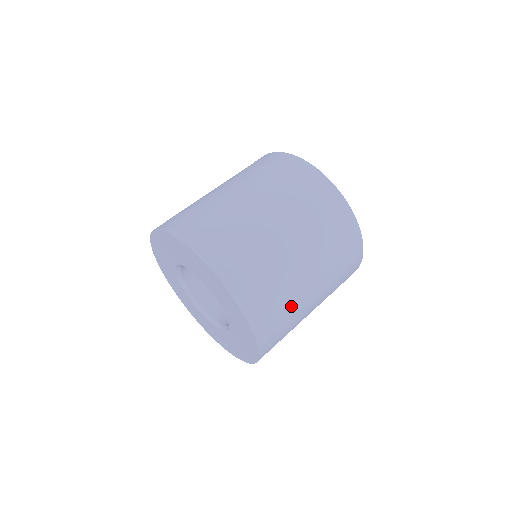
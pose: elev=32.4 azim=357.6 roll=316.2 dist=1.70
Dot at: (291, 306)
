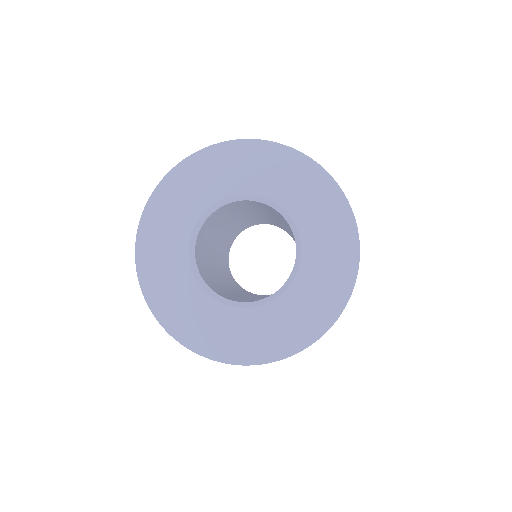
Dot at: occluded
